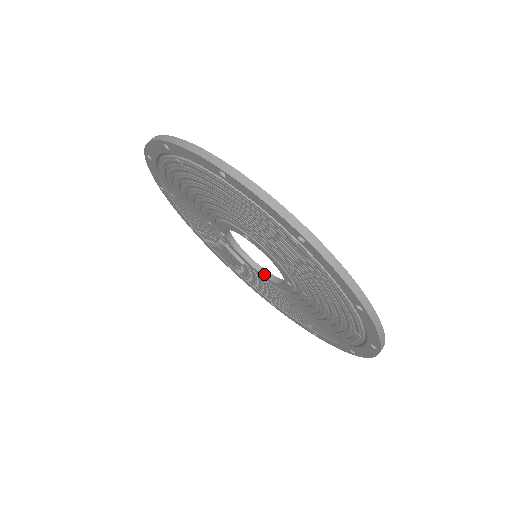
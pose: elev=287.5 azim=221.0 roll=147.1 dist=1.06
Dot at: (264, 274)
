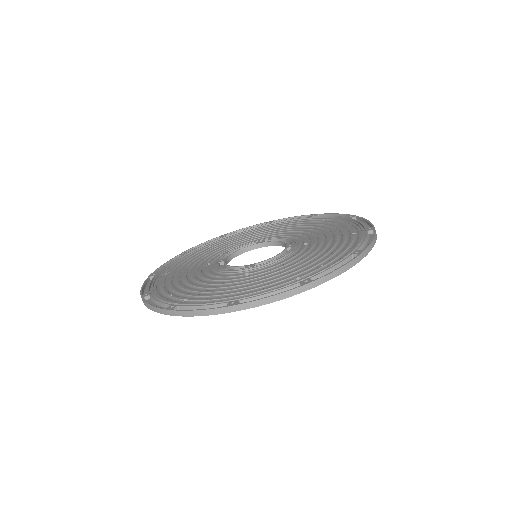
Dot at: (264, 246)
